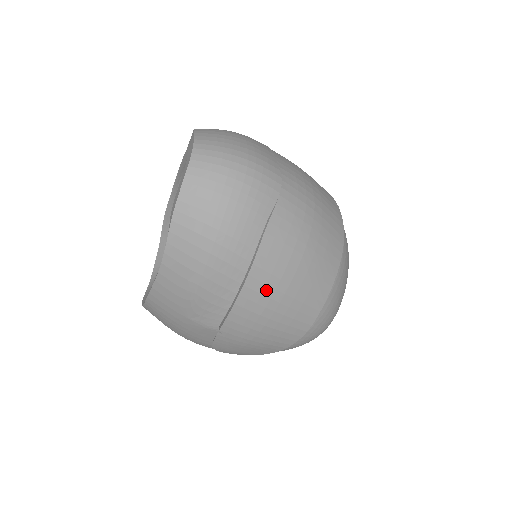
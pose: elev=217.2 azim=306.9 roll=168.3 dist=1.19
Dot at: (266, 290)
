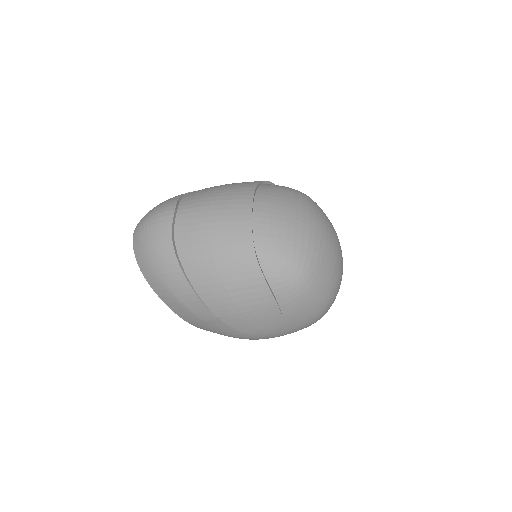
Dot at: (203, 273)
